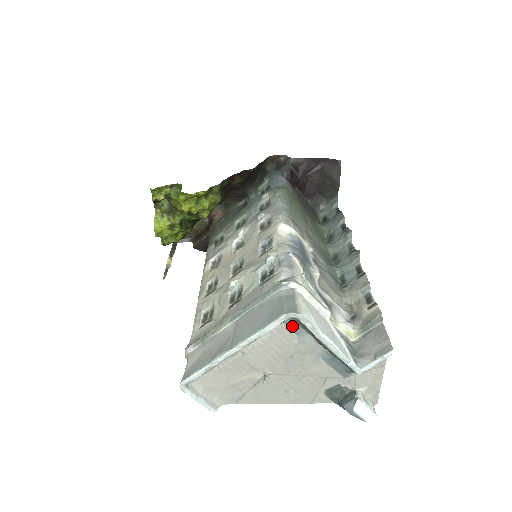
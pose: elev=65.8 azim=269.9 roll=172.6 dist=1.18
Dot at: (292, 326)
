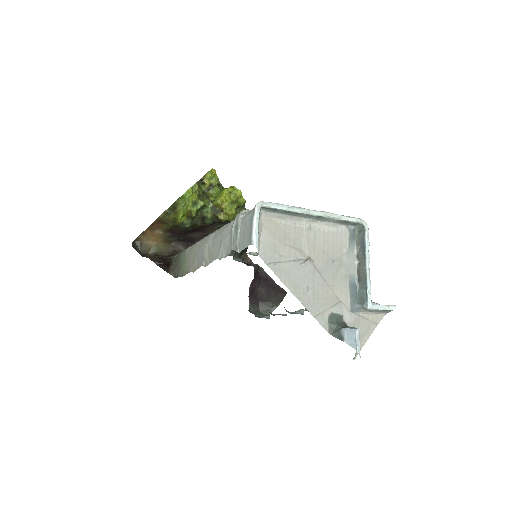
Dot at: (351, 237)
